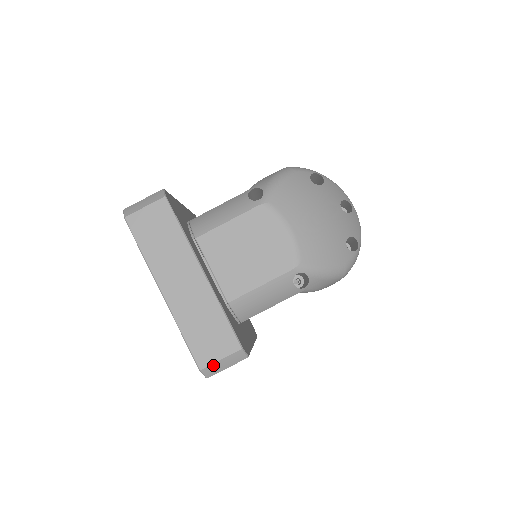
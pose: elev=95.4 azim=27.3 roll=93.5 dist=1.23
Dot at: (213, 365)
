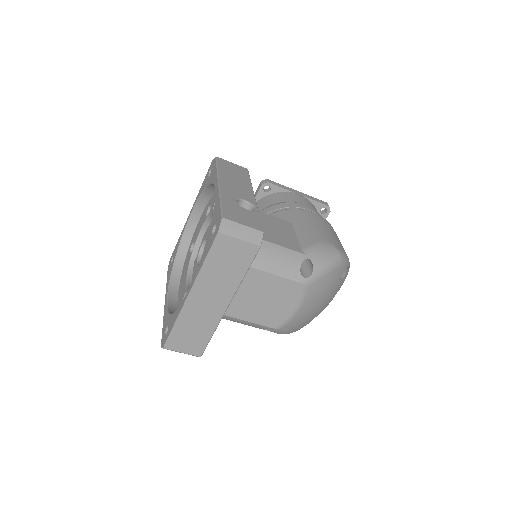
Dot at: occluded
